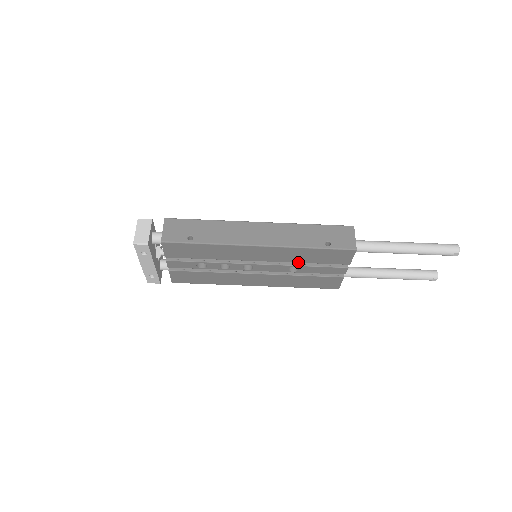
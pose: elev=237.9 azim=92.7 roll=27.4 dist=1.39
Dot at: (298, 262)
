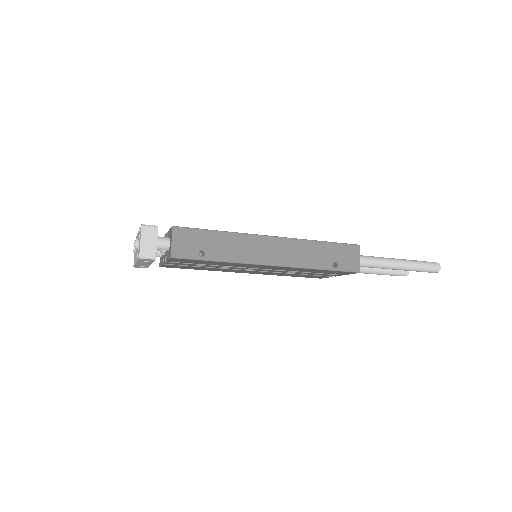
Dot at: (299, 271)
